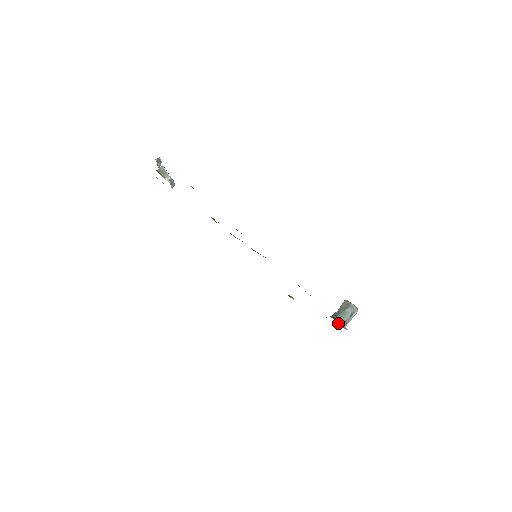
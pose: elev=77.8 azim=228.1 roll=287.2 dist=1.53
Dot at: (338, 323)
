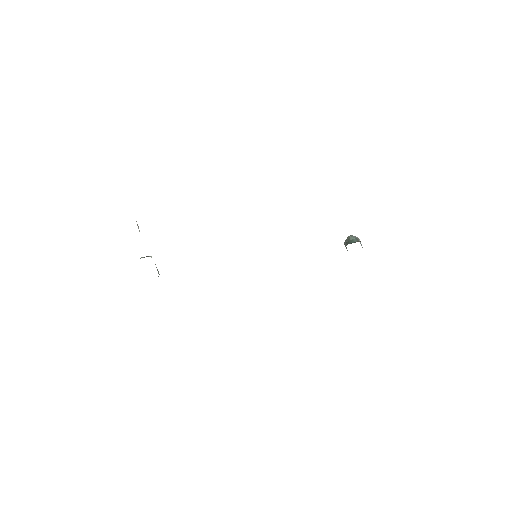
Dot at: occluded
